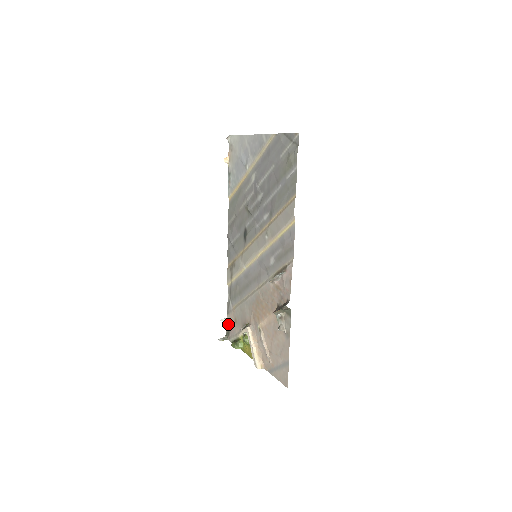
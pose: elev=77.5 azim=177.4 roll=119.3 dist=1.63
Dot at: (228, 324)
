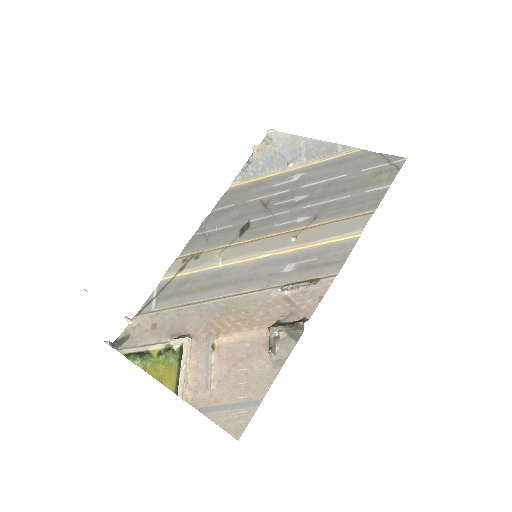
Dot at: (130, 328)
